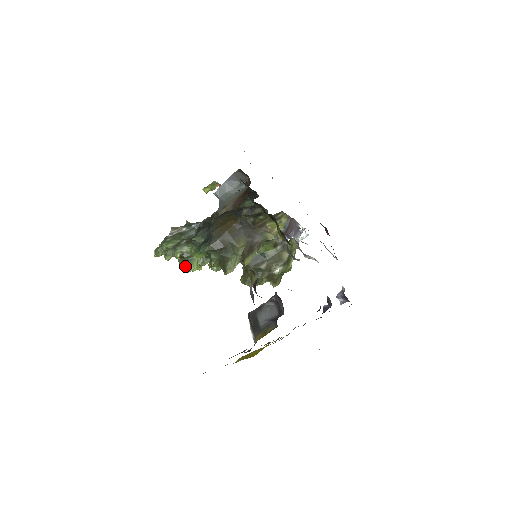
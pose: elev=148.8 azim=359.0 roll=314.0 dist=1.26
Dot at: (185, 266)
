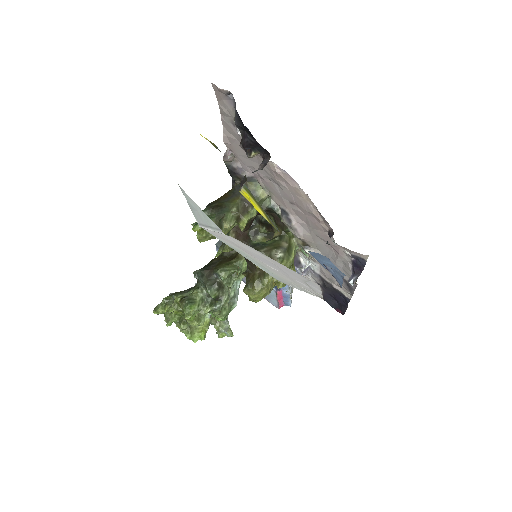
Dot at: (185, 311)
